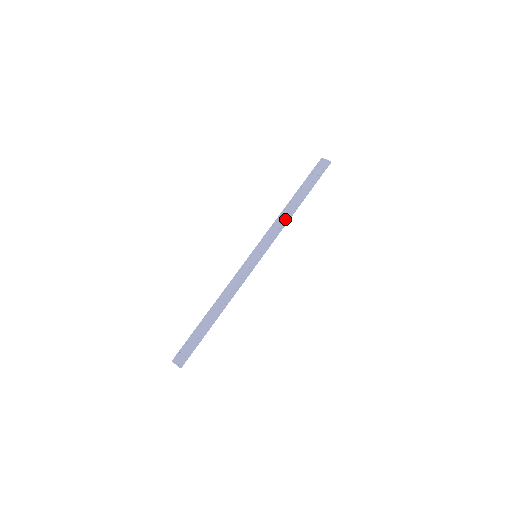
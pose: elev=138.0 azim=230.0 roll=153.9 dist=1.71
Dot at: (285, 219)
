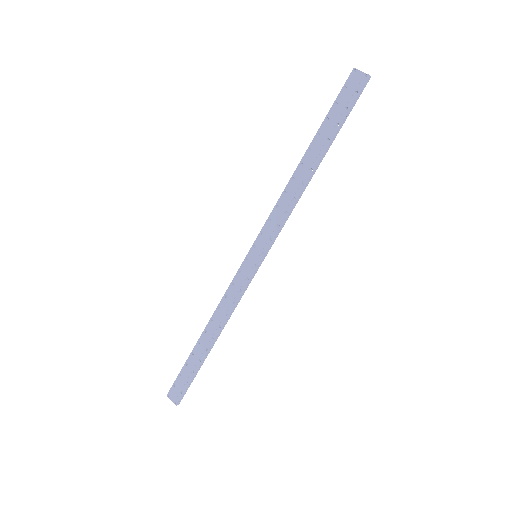
Dot at: (295, 195)
